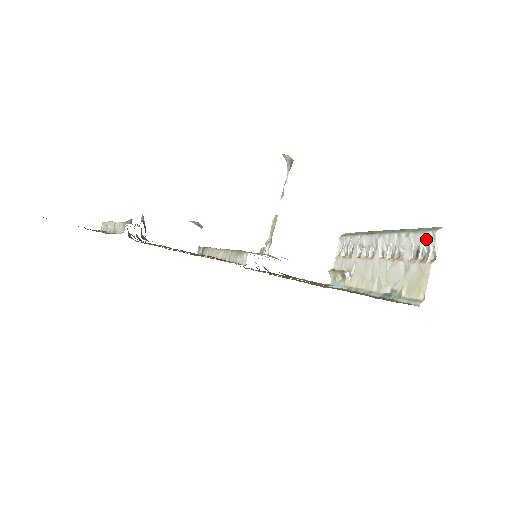
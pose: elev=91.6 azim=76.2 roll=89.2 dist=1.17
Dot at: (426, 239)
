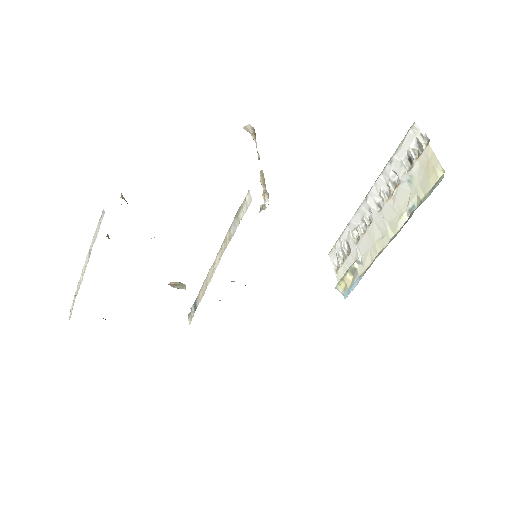
Dot at: (410, 139)
